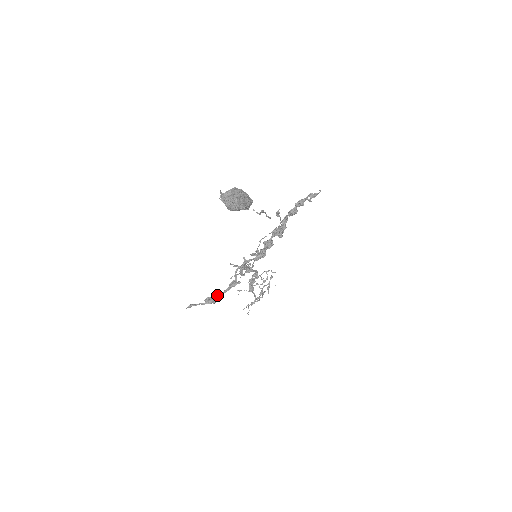
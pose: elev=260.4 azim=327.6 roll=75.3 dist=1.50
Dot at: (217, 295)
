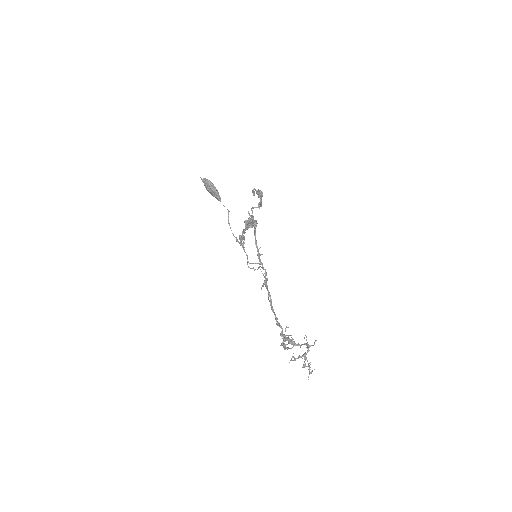
Dot at: occluded
